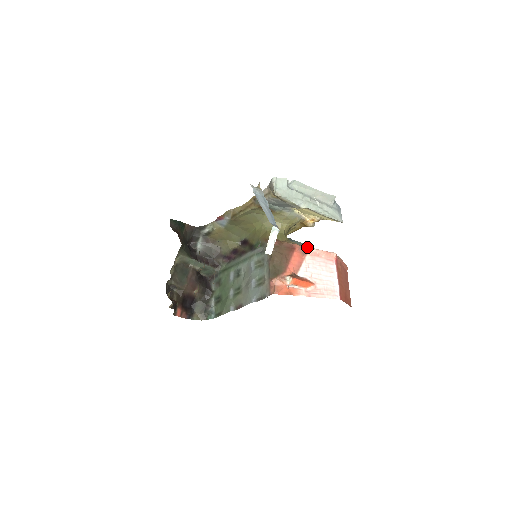
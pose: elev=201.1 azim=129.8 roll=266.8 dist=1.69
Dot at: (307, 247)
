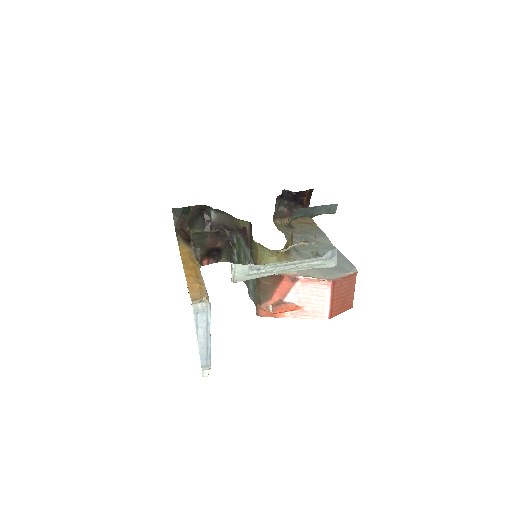
Dot at: (297, 276)
